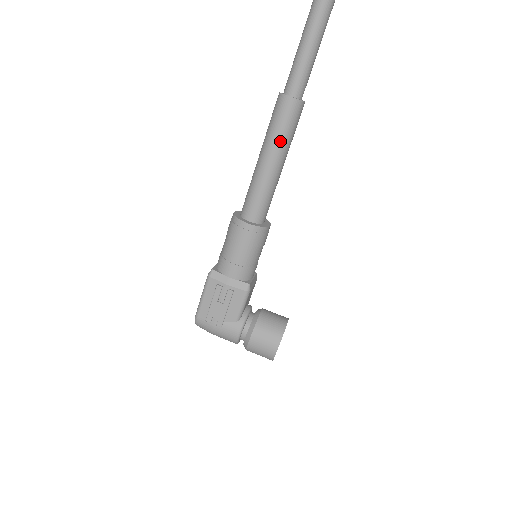
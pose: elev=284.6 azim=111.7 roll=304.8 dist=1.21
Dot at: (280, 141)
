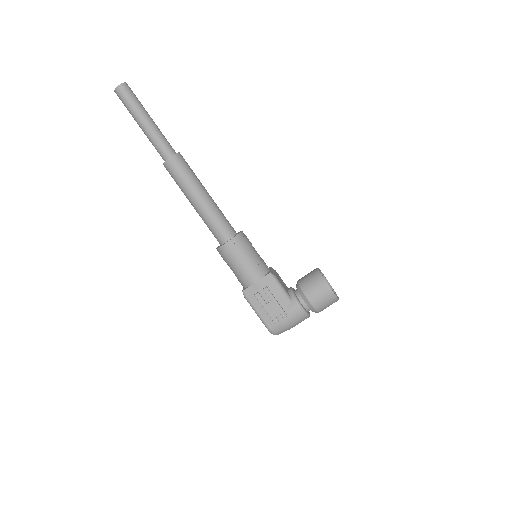
Dot at: (191, 184)
